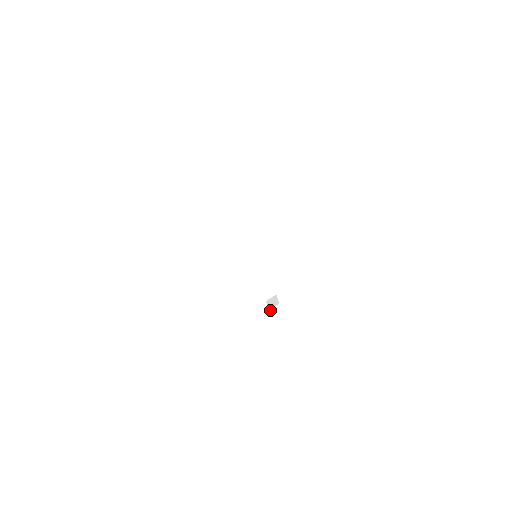
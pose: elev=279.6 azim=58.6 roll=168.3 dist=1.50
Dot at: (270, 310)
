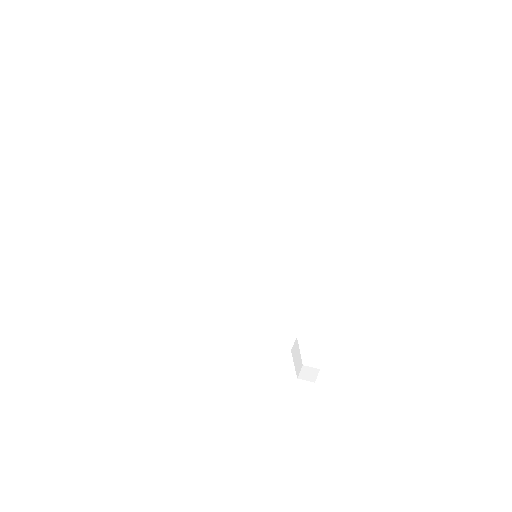
Dot at: (299, 378)
